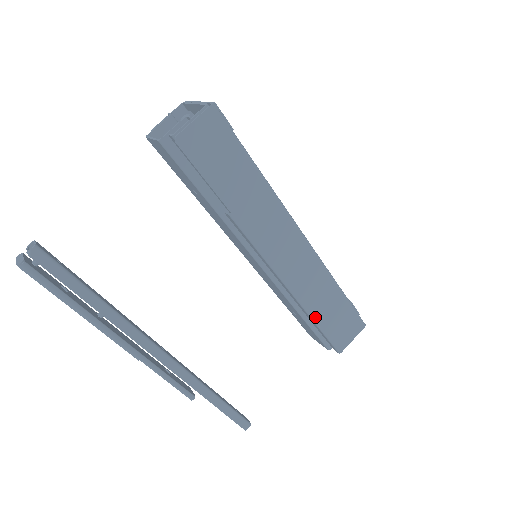
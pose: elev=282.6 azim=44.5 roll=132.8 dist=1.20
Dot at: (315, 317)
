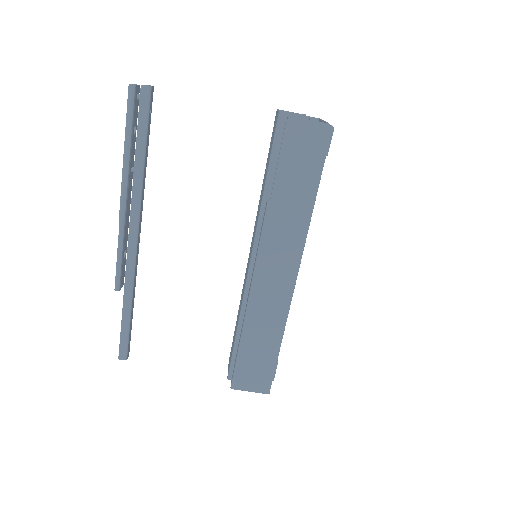
Dot at: (244, 339)
